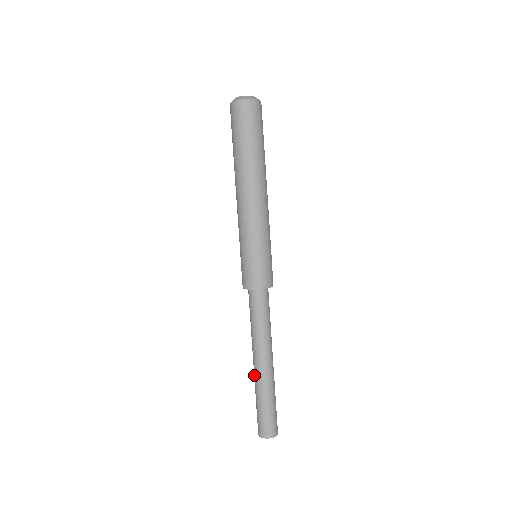
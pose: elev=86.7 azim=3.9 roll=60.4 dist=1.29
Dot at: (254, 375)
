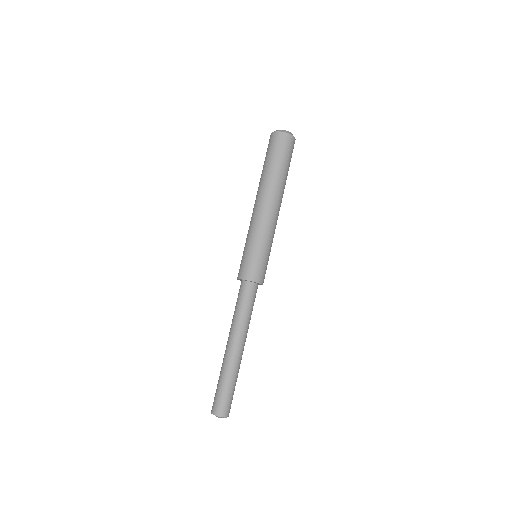
Dot at: (228, 358)
